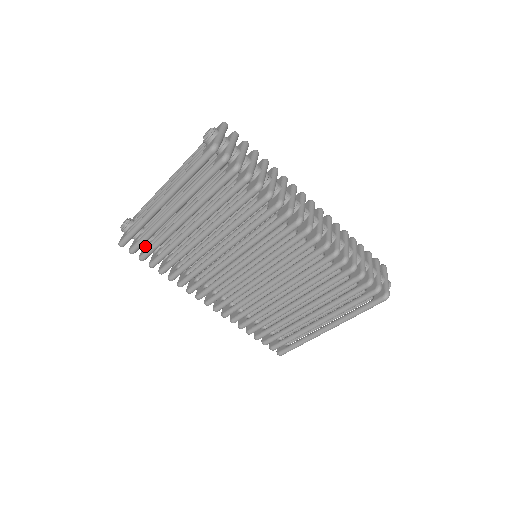
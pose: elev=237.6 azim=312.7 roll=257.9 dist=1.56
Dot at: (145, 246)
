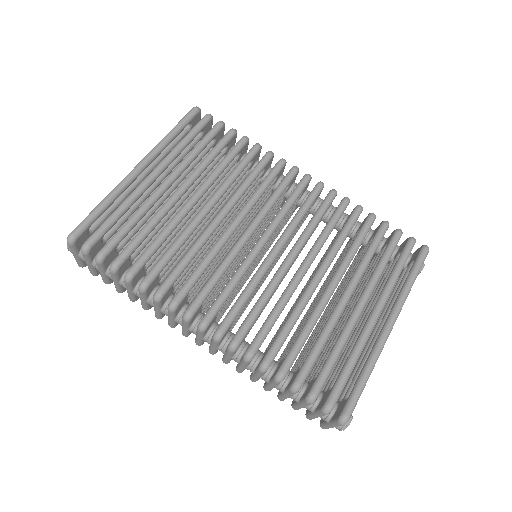
Dot at: occluded
